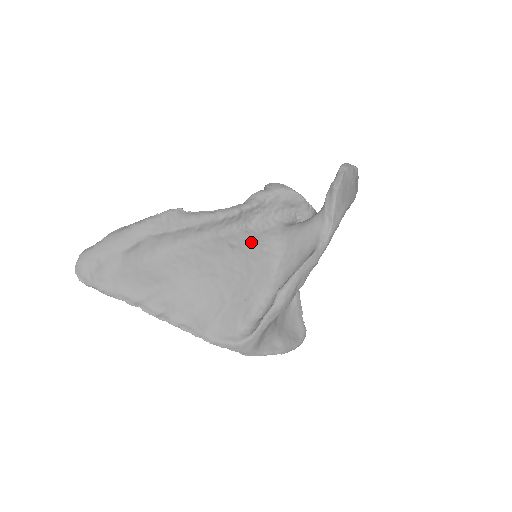
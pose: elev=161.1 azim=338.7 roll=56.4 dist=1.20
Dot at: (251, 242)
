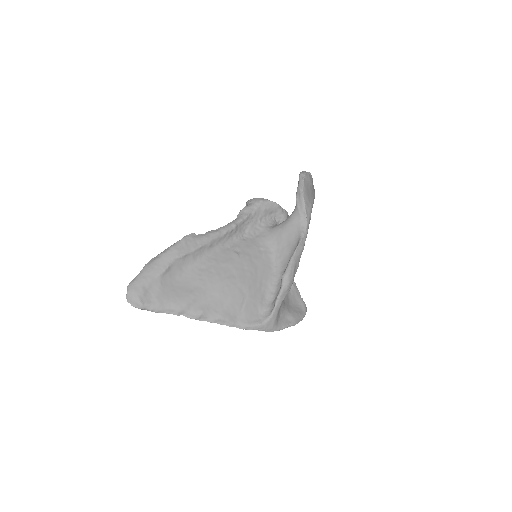
Dot at: (250, 246)
